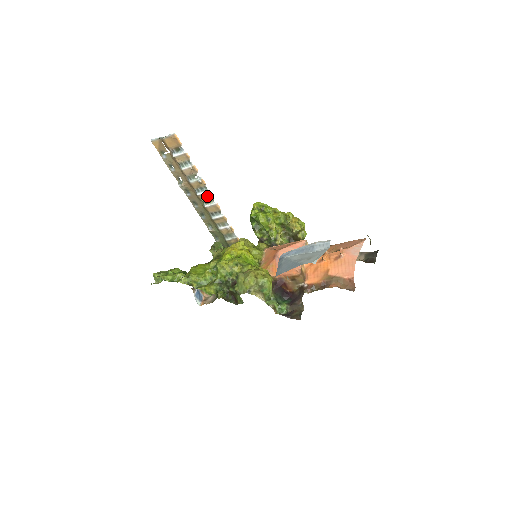
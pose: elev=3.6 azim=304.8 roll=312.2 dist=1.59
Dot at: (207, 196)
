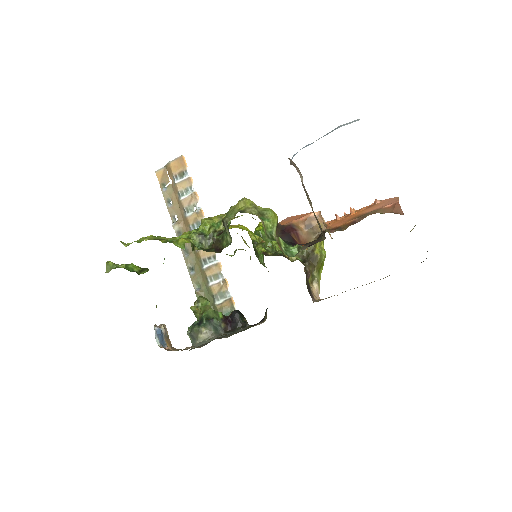
Dot at: occluded
